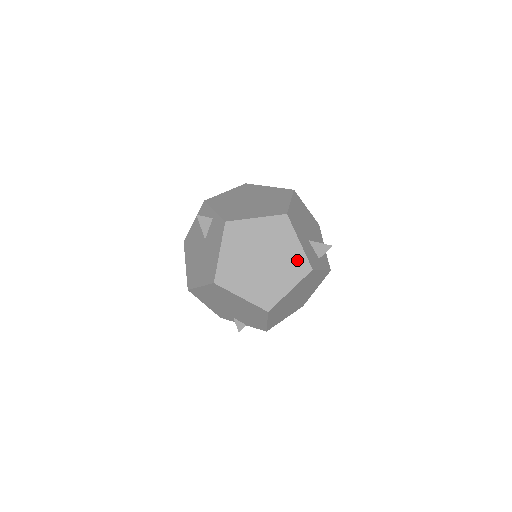
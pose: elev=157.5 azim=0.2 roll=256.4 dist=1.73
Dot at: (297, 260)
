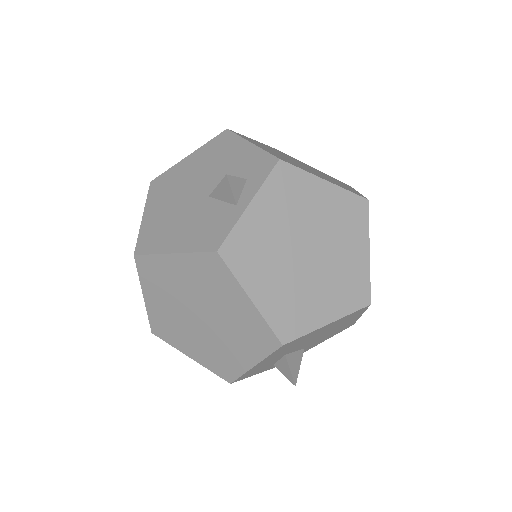
Dot at: (230, 364)
